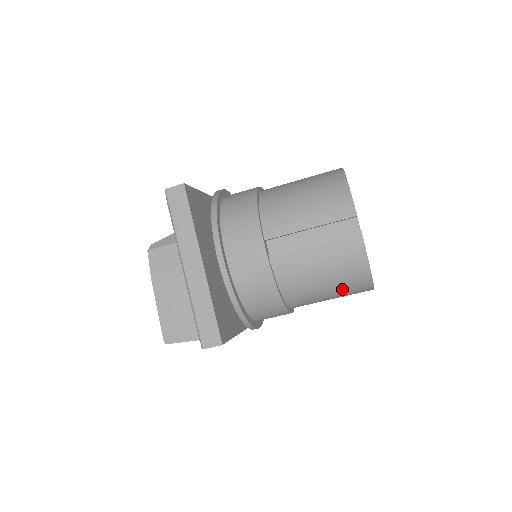
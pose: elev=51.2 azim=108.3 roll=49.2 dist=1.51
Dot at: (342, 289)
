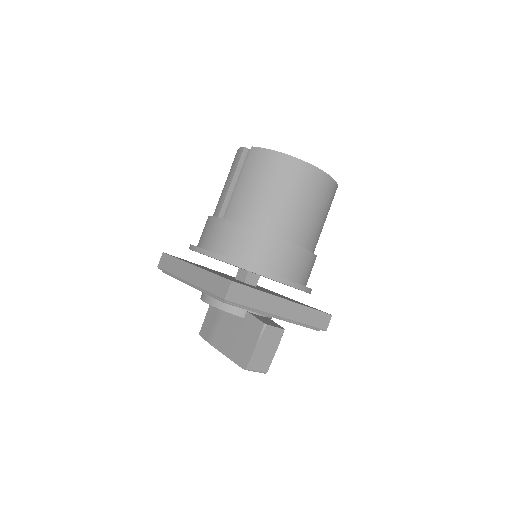
Dot at: (289, 185)
